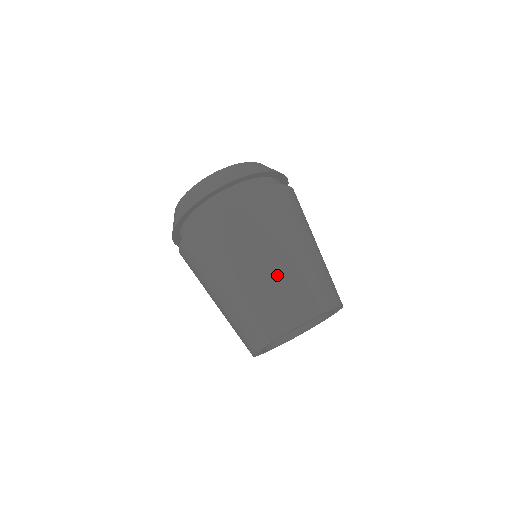
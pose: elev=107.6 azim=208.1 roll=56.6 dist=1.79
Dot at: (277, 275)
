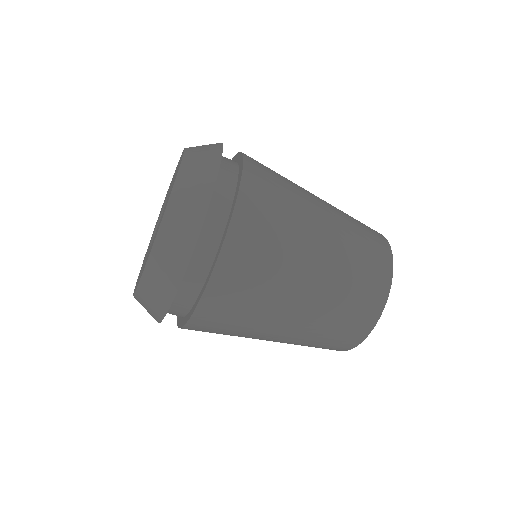
Dot at: (287, 343)
